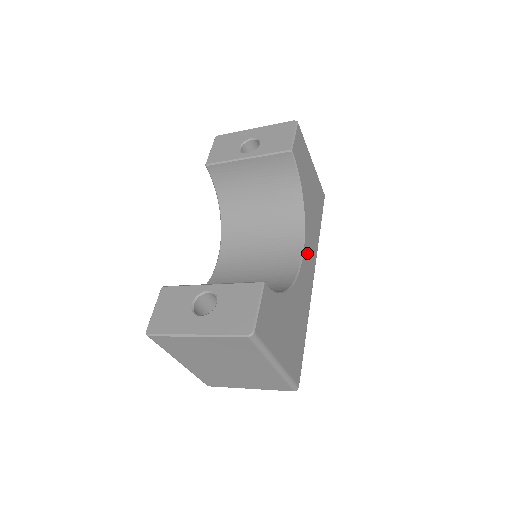
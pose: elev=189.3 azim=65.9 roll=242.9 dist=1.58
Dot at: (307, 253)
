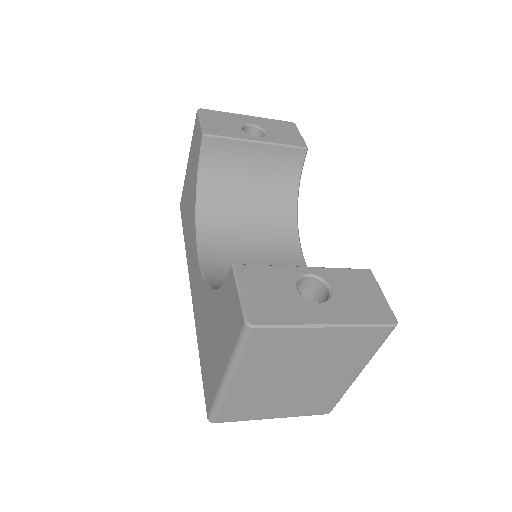
Dot at: occluded
